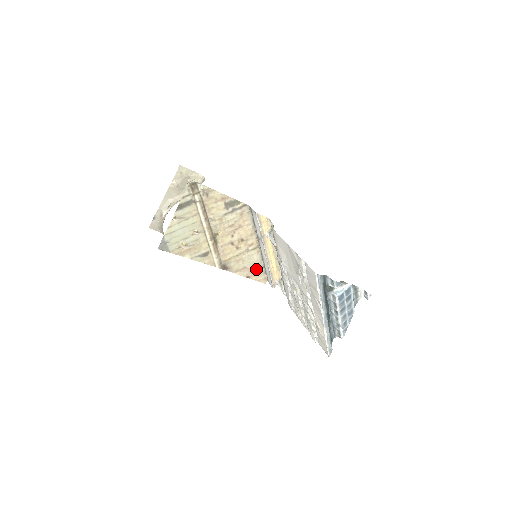
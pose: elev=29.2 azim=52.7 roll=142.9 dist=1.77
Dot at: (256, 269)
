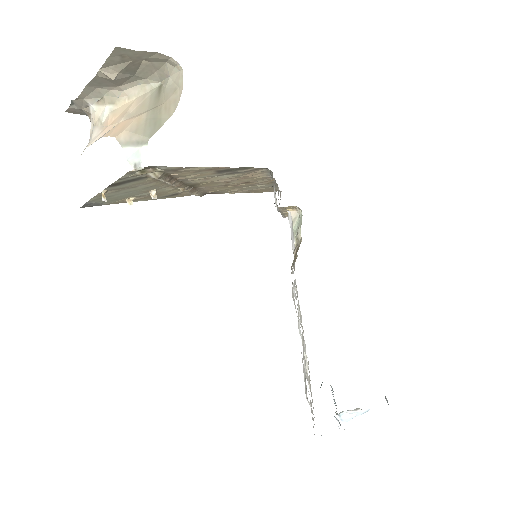
Dot at: (264, 188)
